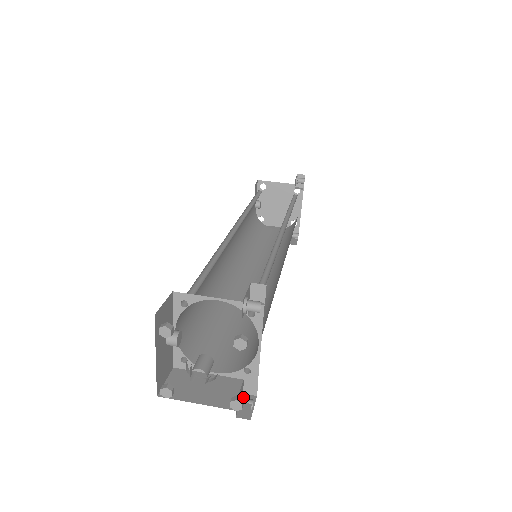
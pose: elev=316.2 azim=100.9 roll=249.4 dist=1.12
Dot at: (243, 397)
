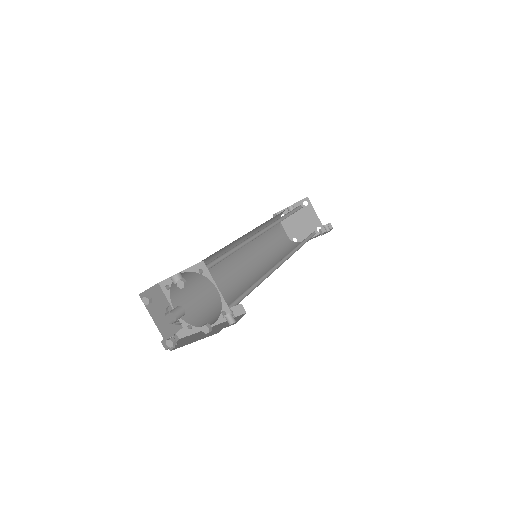
Dot at: occluded
